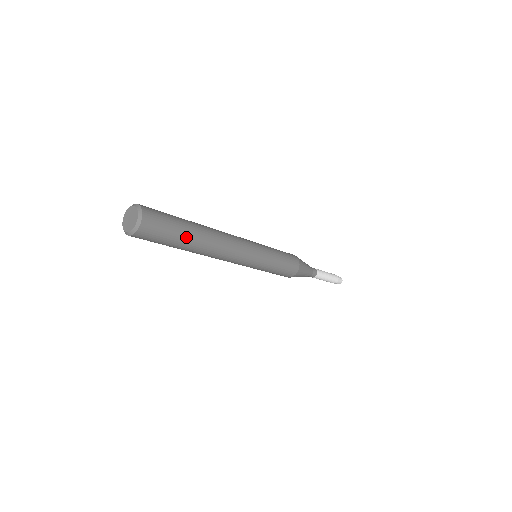
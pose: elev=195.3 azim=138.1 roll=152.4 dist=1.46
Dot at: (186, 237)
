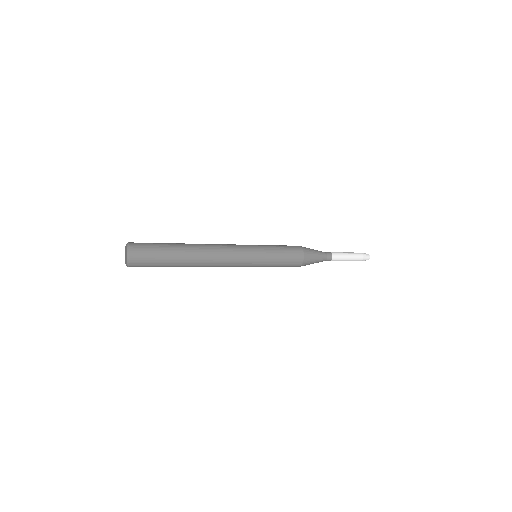
Dot at: (173, 262)
